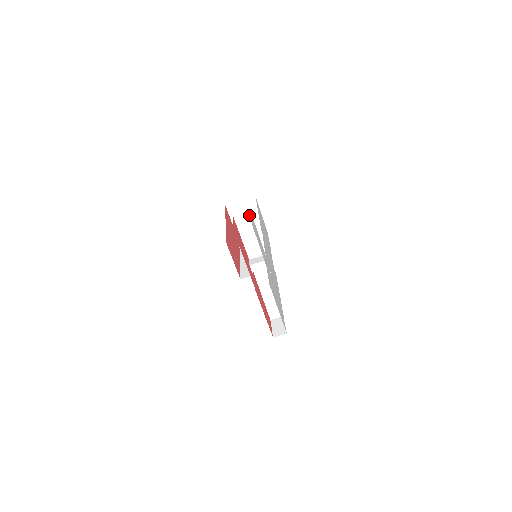
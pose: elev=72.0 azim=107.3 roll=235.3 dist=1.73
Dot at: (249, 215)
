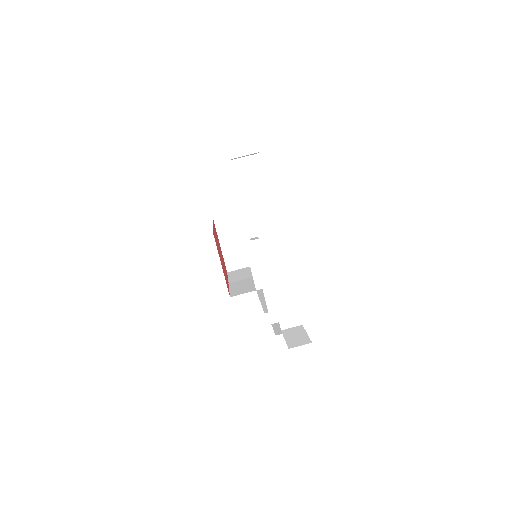
Dot at: (255, 162)
